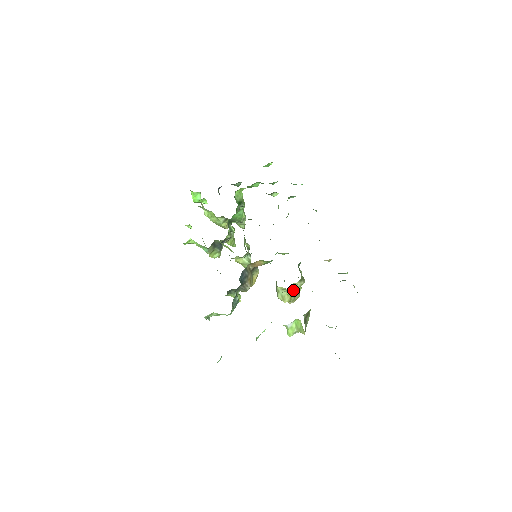
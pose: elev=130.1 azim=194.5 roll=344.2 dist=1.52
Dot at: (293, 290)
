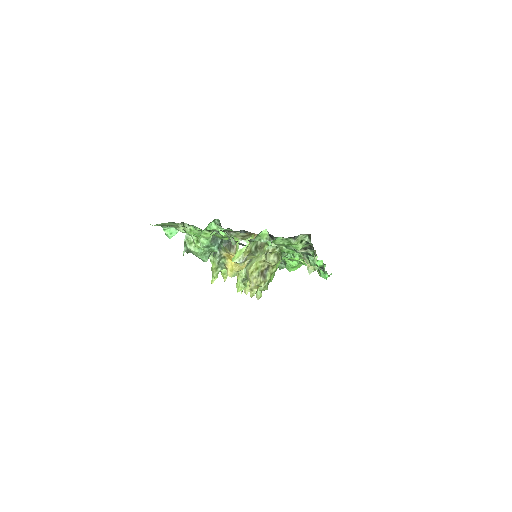
Dot at: (264, 259)
